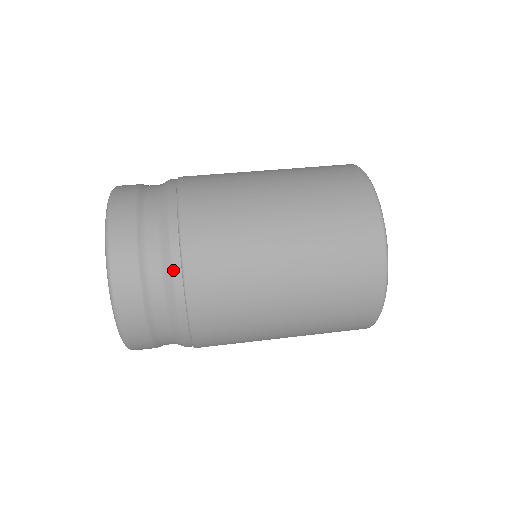
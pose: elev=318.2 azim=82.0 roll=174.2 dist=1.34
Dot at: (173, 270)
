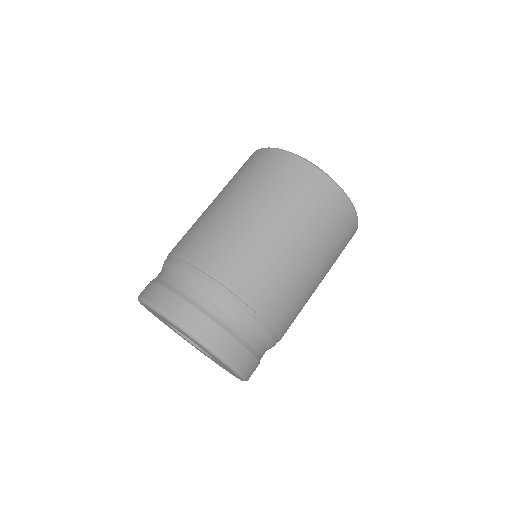
Dot at: (248, 315)
